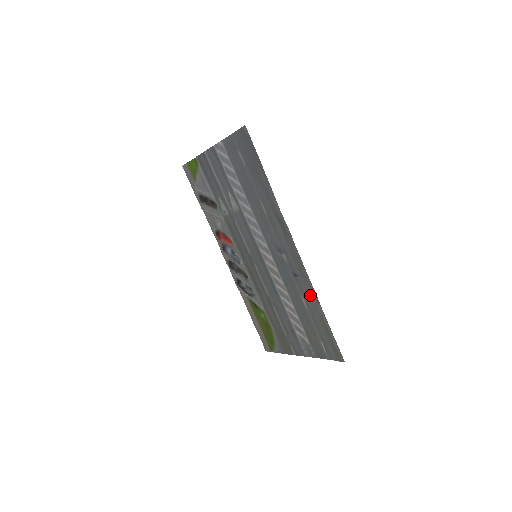
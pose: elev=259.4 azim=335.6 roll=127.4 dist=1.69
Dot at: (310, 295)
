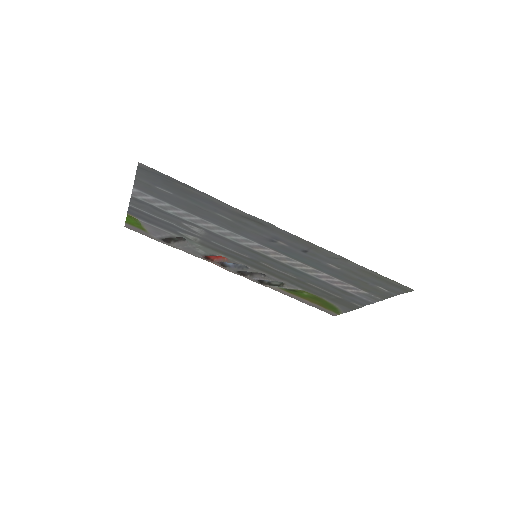
Dot at: (334, 259)
